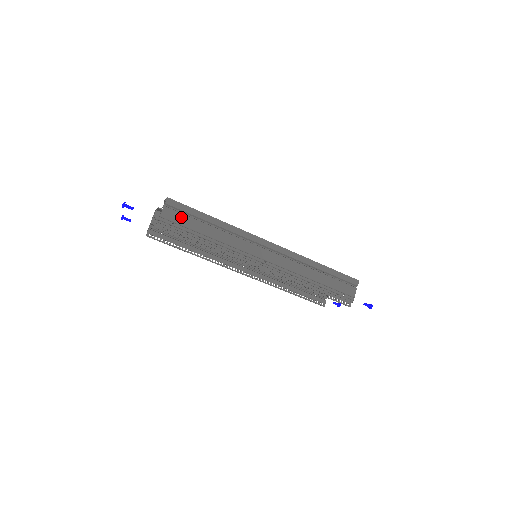
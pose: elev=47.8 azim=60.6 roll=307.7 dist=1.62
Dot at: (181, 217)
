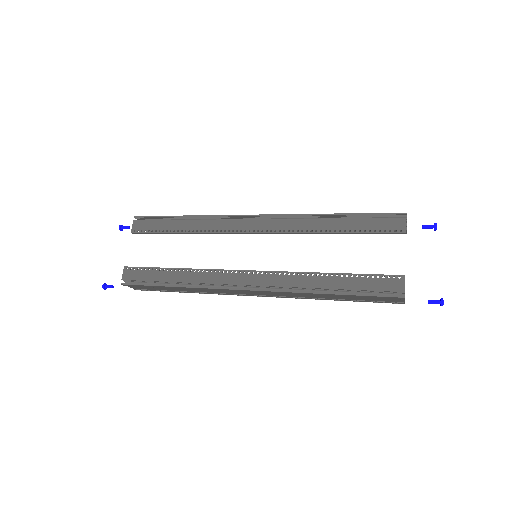
Dot at: (148, 288)
